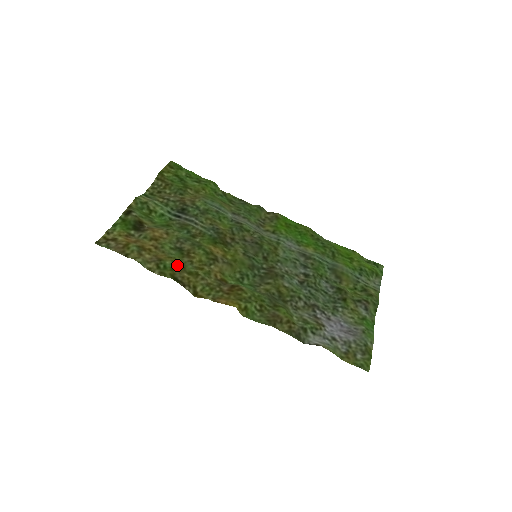
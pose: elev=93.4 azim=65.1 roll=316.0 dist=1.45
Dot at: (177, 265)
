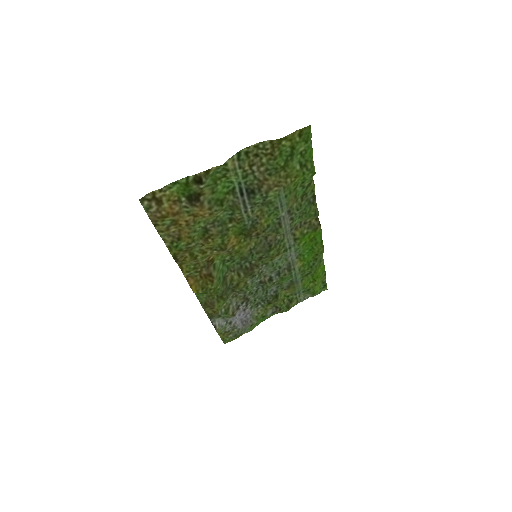
Dot at: (188, 247)
